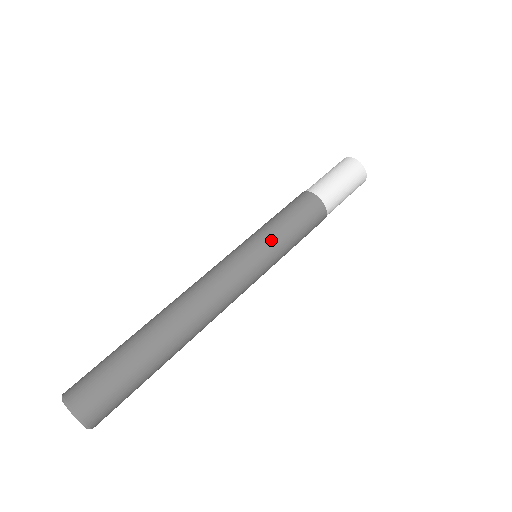
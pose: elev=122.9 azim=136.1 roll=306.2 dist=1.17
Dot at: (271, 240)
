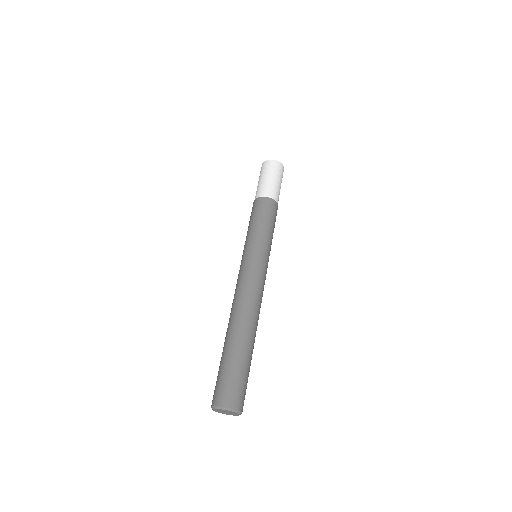
Dot at: (268, 244)
